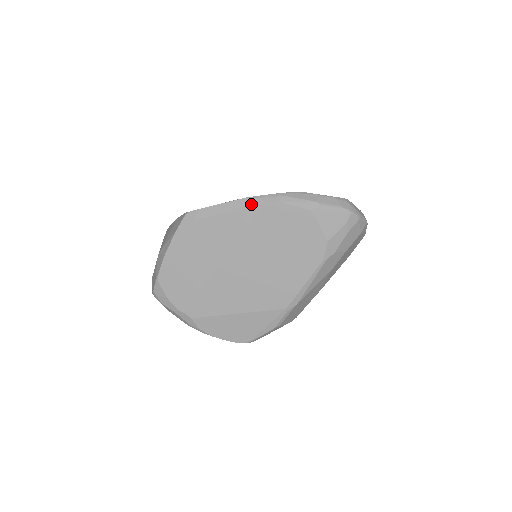
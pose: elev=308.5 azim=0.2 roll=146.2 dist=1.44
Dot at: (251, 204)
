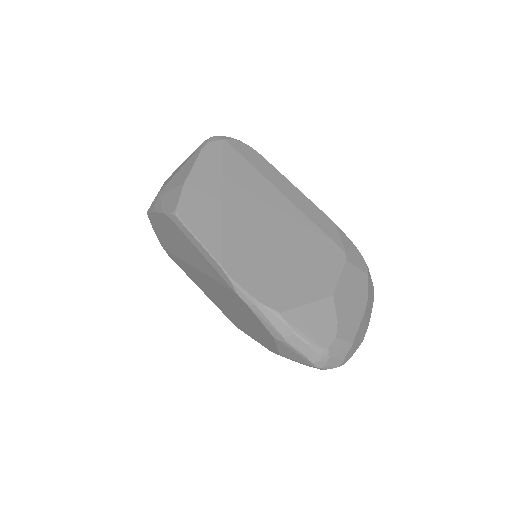
Dot at: (224, 278)
